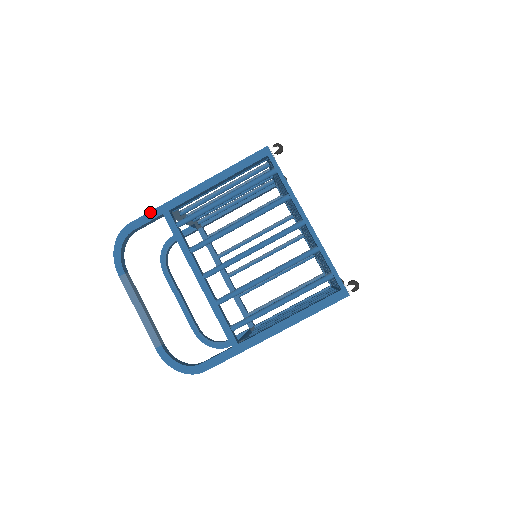
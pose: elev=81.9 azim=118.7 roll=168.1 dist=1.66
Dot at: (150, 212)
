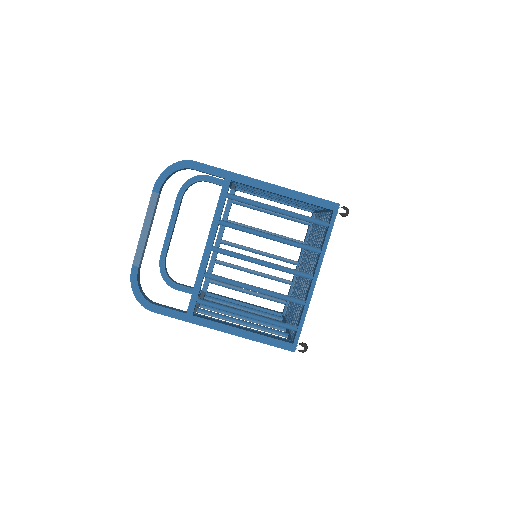
Dot at: (217, 168)
